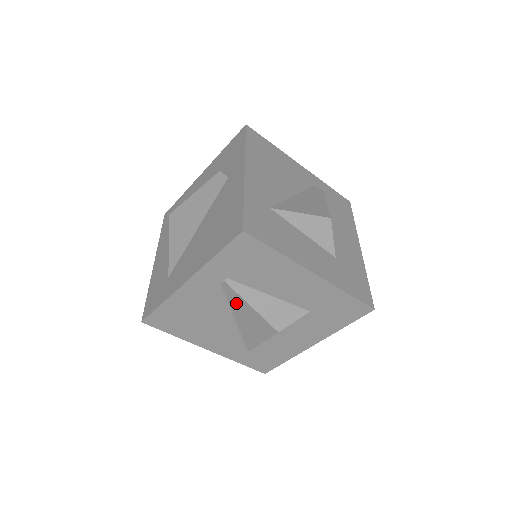
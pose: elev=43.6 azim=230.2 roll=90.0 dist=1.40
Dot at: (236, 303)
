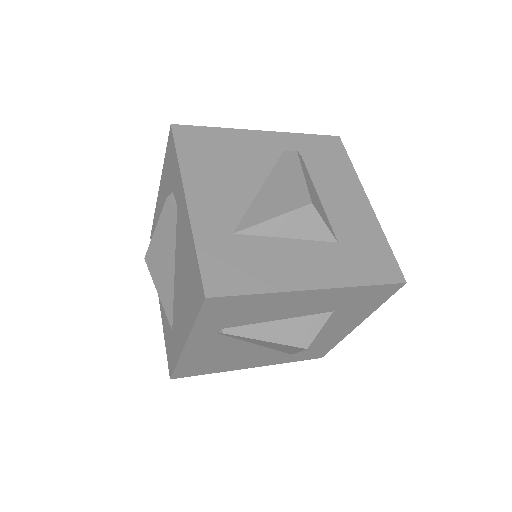
Dot at: (248, 340)
